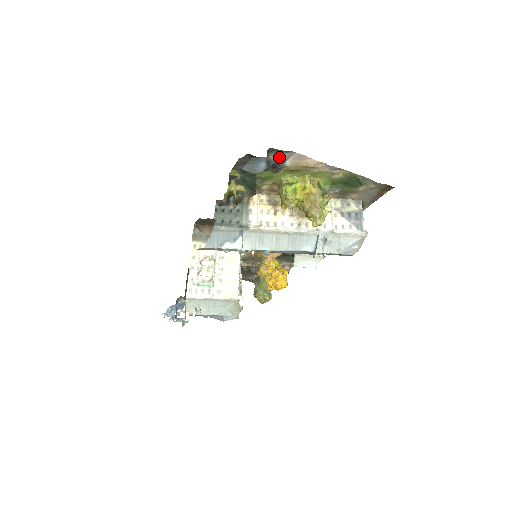
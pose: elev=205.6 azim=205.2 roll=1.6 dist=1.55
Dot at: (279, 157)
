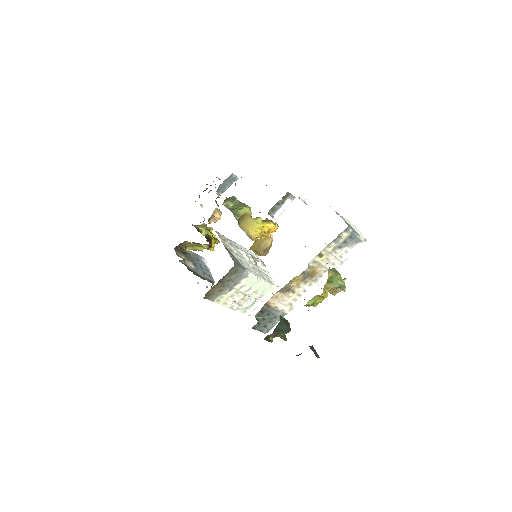
Dot at: occluded
